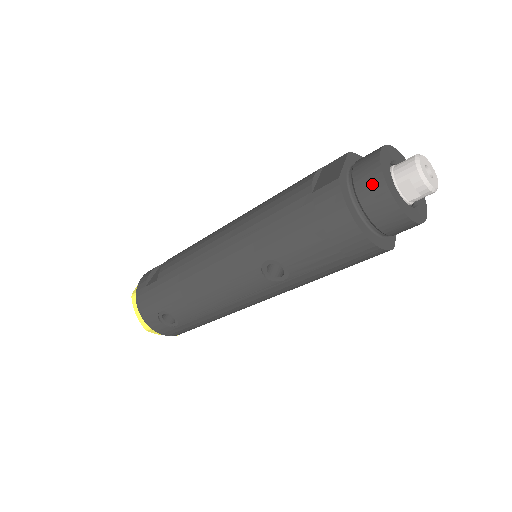
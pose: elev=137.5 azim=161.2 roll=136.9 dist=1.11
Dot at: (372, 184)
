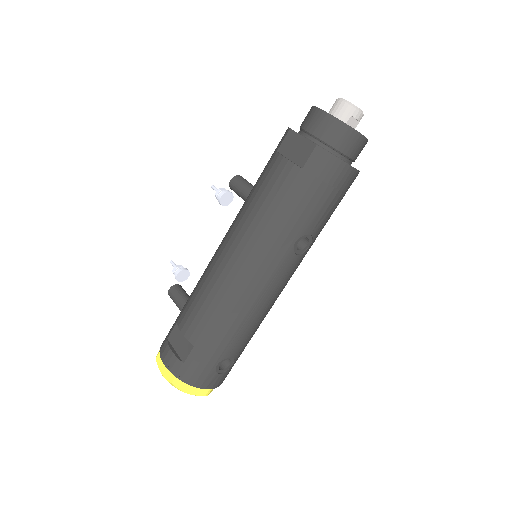
Dot at: (340, 133)
